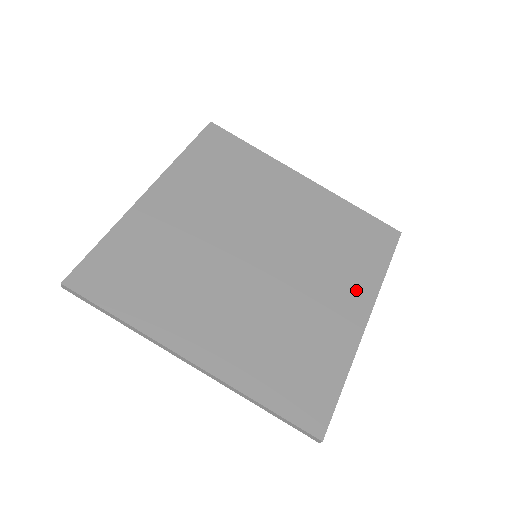
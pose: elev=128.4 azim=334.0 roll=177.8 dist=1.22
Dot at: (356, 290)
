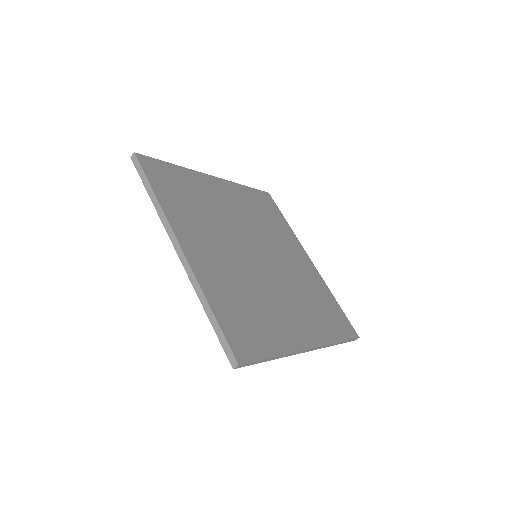
Dot at: (312, 328)
